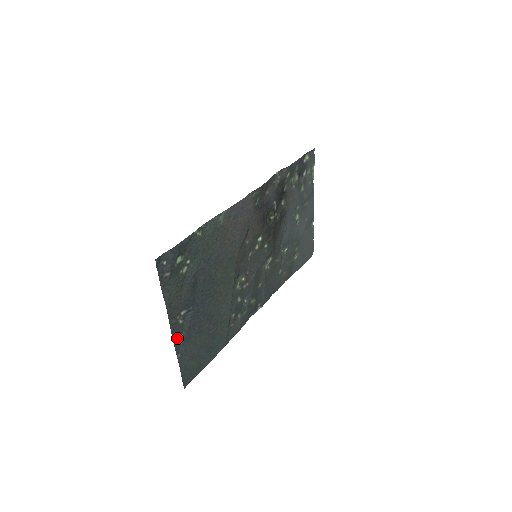
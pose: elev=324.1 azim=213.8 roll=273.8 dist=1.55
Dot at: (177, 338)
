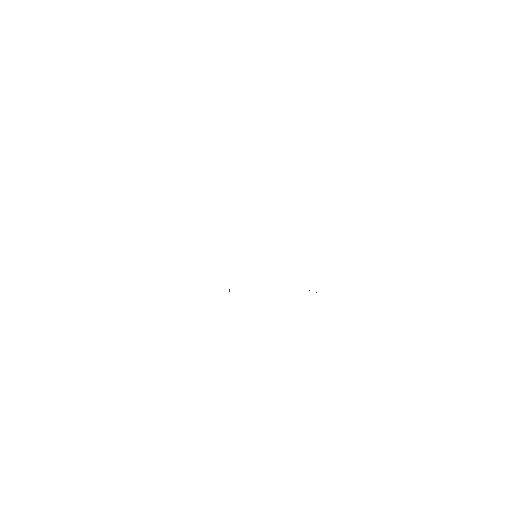
Dot at: occluded
